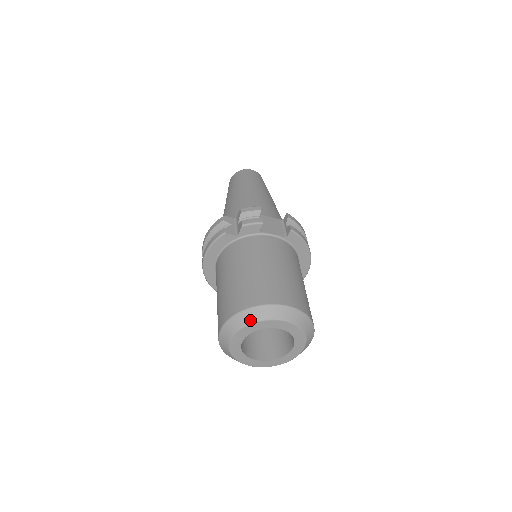
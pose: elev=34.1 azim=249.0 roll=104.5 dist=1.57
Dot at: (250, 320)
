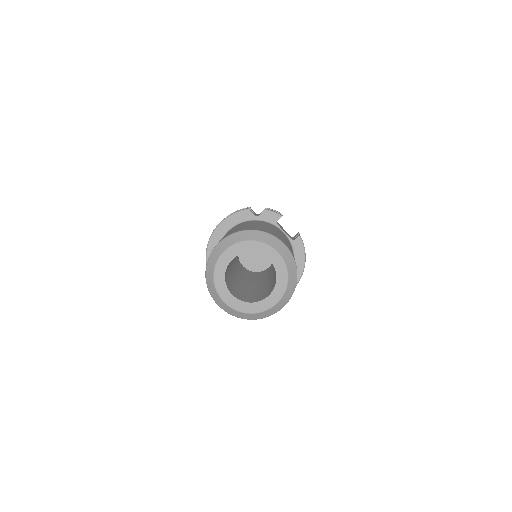
Dot at: (252, 238)
